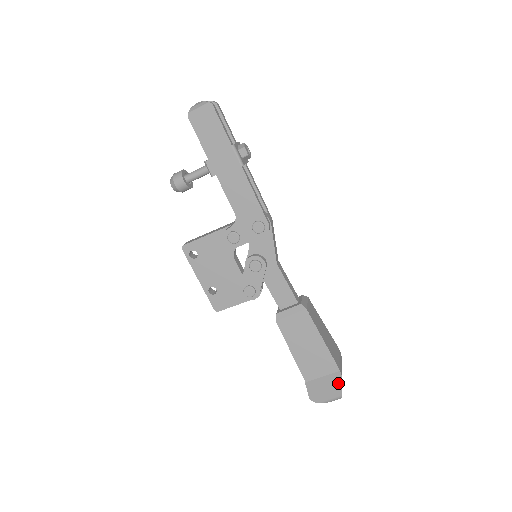
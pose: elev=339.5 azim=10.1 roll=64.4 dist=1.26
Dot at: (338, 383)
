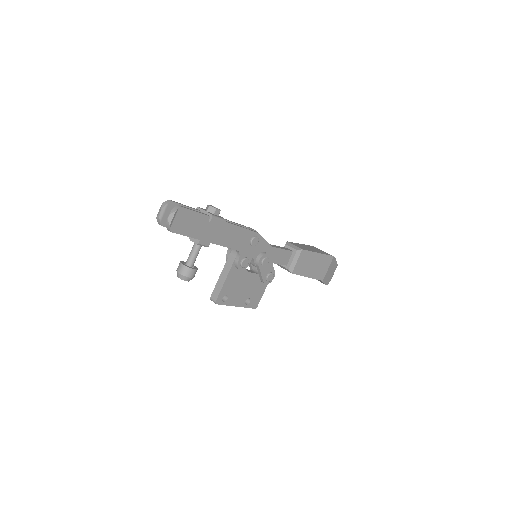
Dot at: (335, 262)
